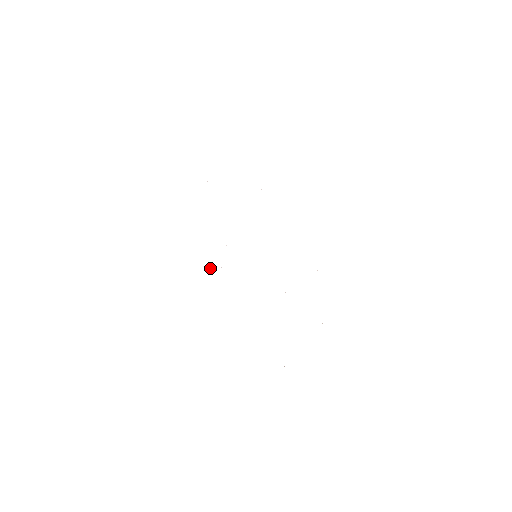
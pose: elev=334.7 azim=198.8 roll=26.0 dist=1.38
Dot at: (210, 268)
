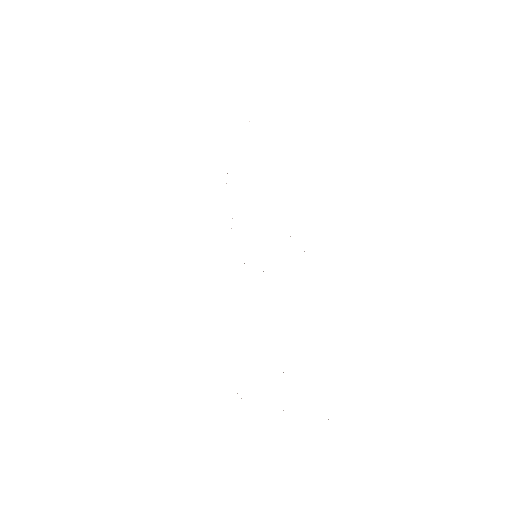
Dot at: occluded
